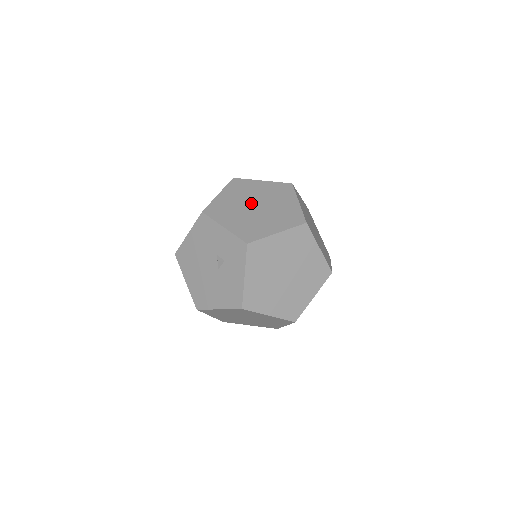
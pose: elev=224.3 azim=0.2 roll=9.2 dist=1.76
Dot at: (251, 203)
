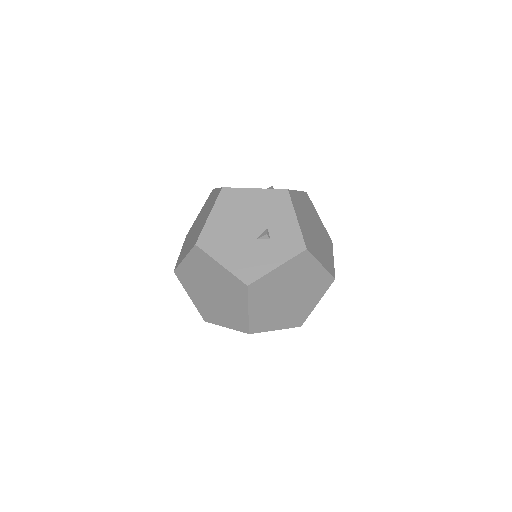
Dot at: (313, 223)
